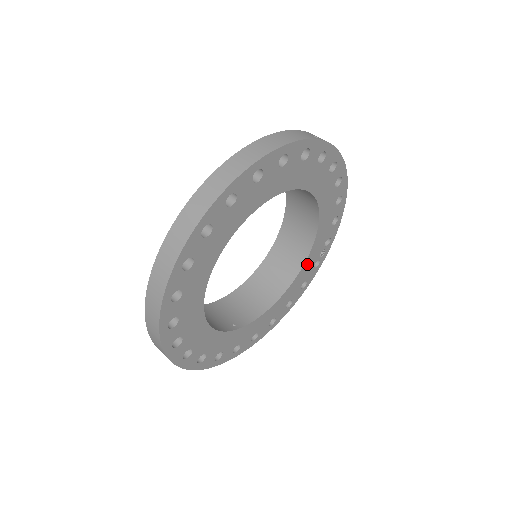
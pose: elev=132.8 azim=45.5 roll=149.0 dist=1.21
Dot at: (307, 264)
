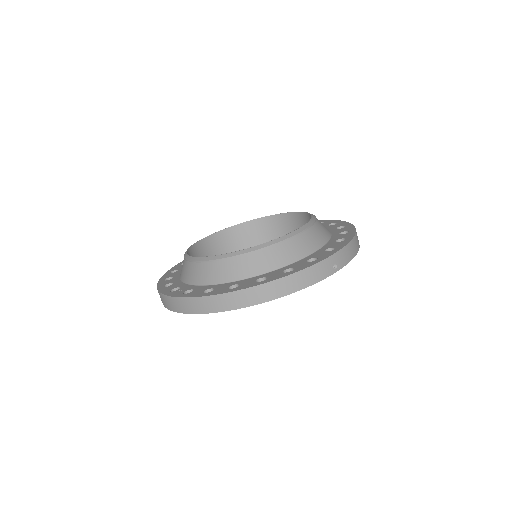
Dot at: occluded
